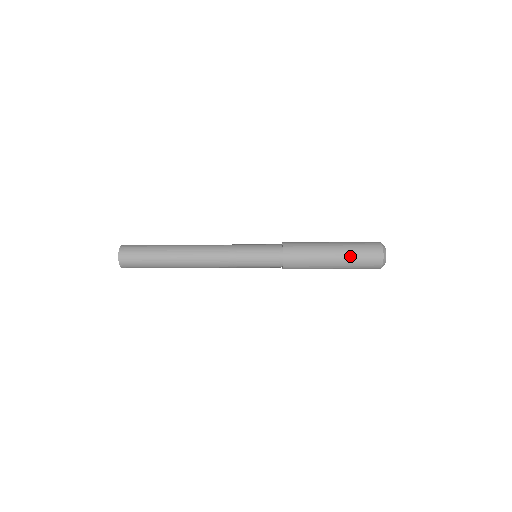
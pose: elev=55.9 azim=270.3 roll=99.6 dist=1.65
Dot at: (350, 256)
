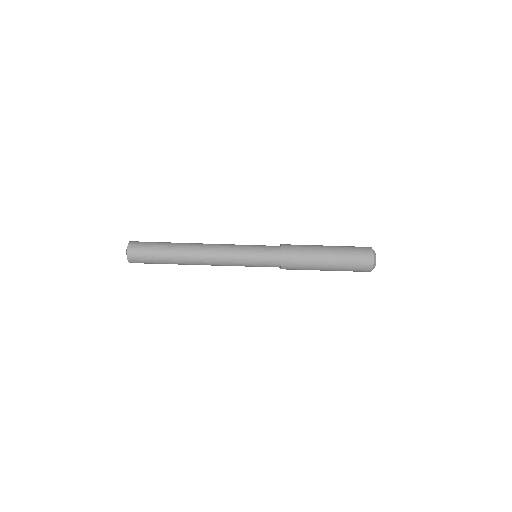
Dot at: (343, 260)
